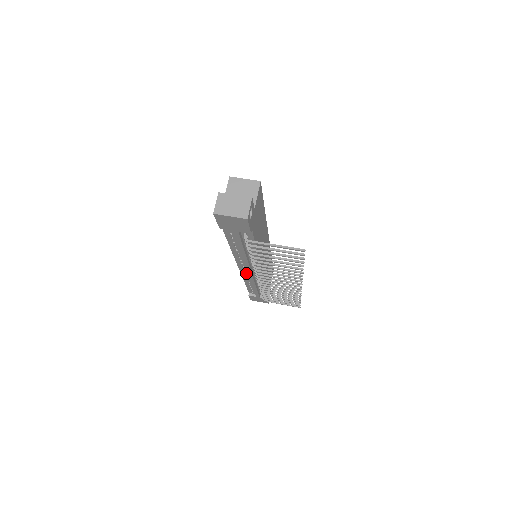
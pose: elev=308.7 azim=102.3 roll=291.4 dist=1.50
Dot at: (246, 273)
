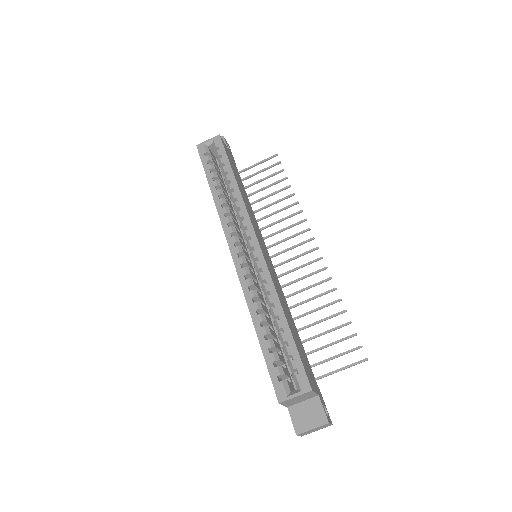
Dot at: occluded
